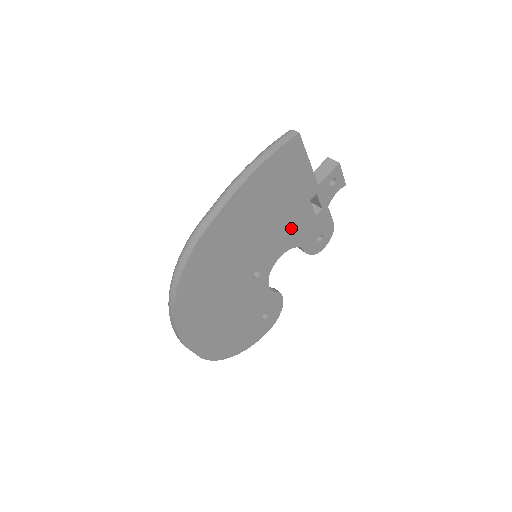
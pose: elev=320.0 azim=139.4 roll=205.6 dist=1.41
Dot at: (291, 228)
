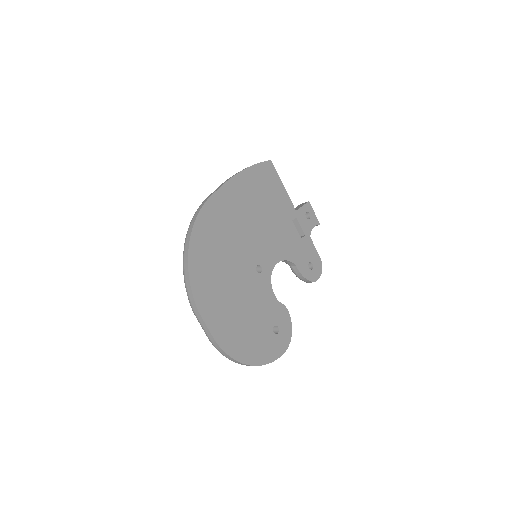
Dot at: (281, 238)
